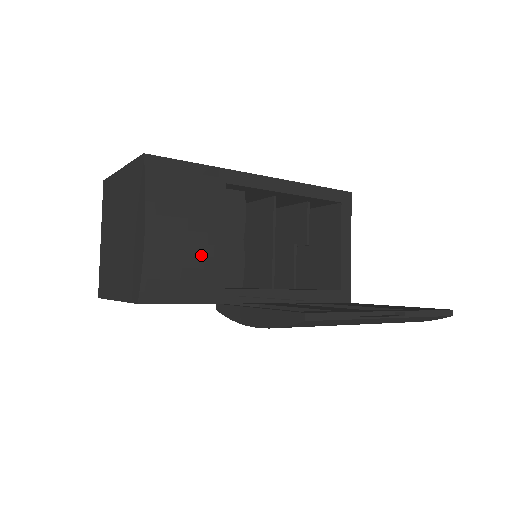
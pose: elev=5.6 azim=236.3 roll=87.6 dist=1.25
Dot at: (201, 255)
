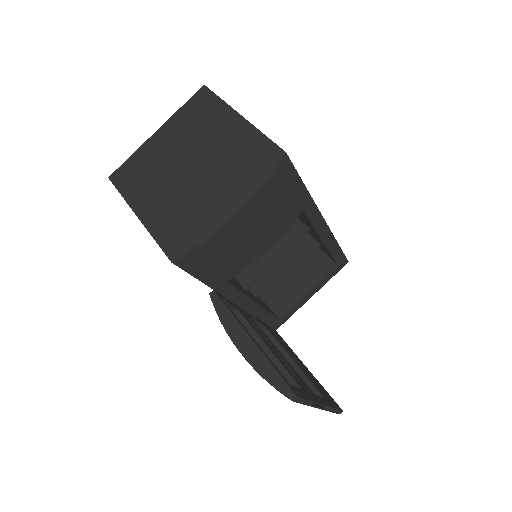
Dot at: (243, 256)
